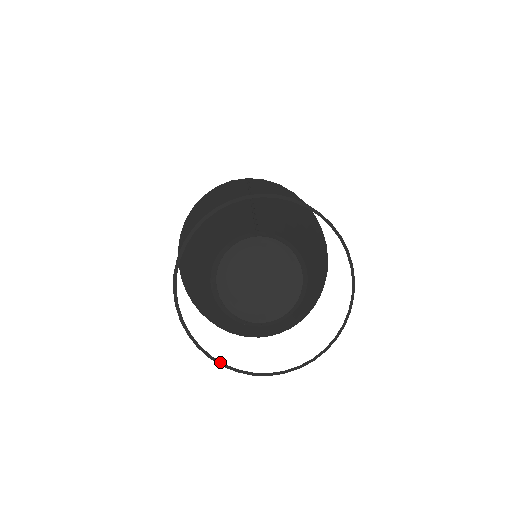
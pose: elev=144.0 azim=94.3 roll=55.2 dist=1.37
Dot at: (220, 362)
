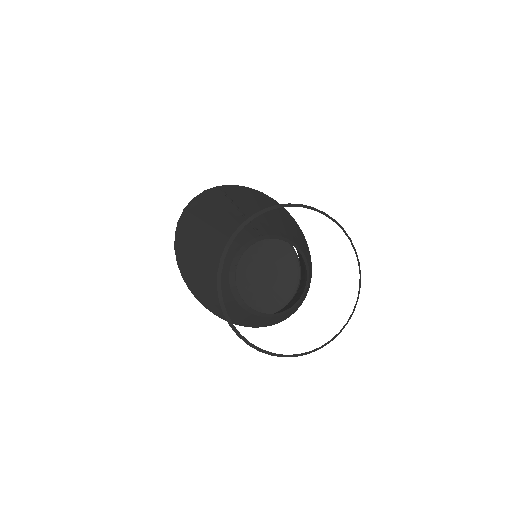
Dot at: (269, 352)
